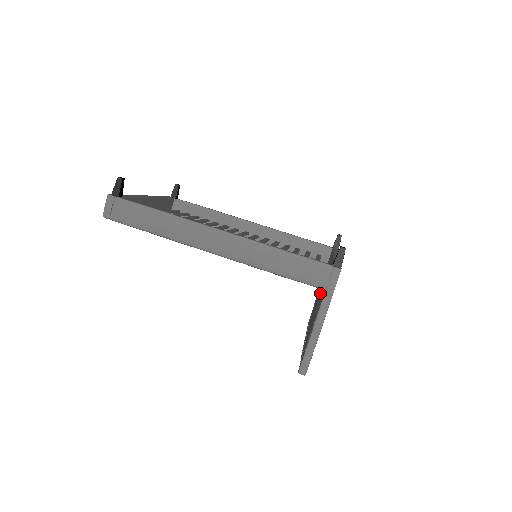
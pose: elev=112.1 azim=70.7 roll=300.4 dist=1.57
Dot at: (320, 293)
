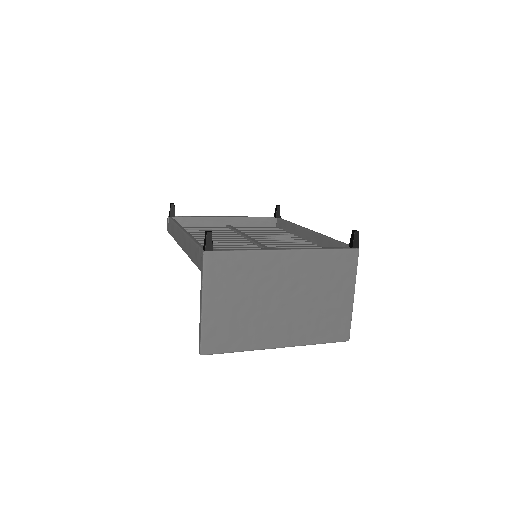
Dot at: occluded
